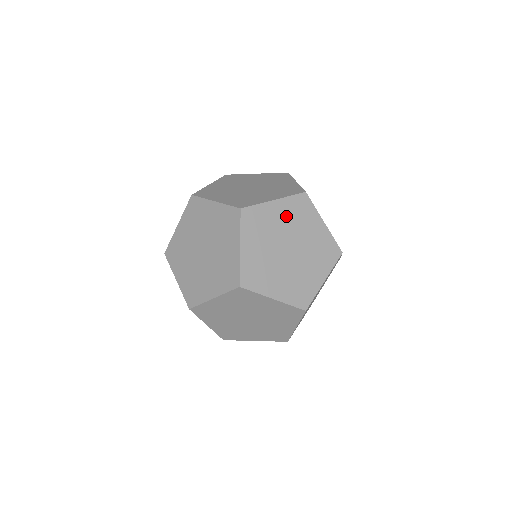
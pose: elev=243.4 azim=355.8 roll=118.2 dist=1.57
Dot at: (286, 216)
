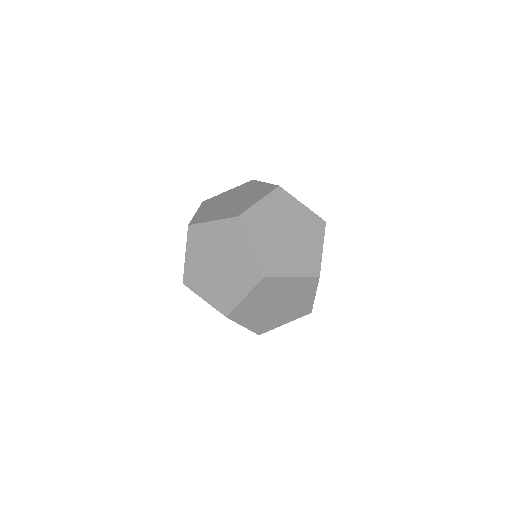
Dot at: (302, 218)
